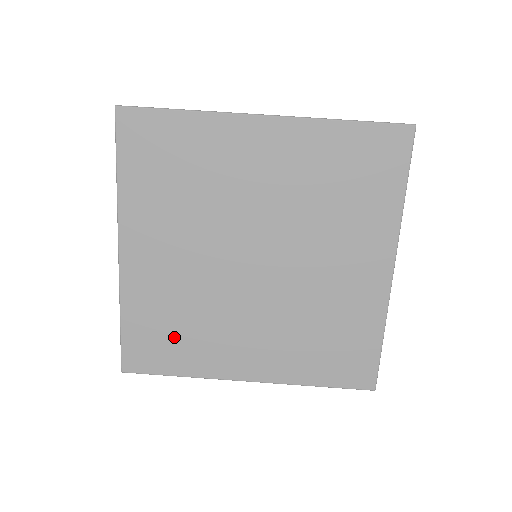
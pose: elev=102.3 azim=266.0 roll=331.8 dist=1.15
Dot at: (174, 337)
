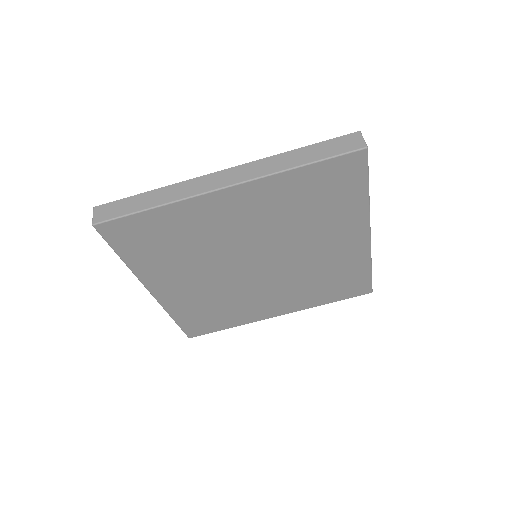
Dot at: (216, 315)
